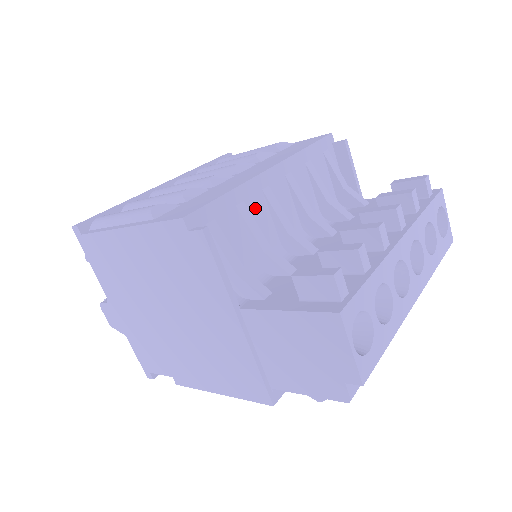
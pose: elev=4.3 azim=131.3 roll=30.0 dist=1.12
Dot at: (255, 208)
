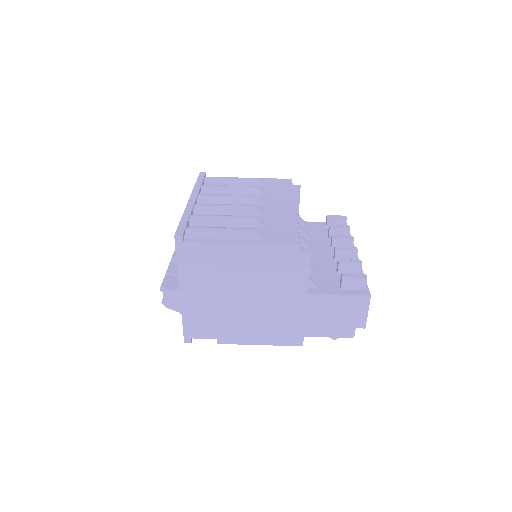
Dot at: occluded
